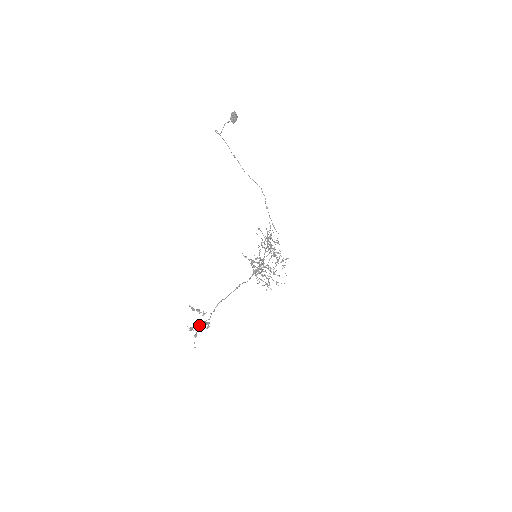
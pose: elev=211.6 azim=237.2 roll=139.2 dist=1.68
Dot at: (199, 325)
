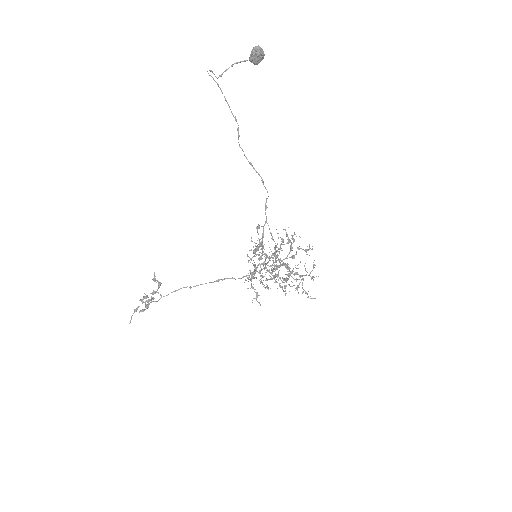
Dot at: (143, 301)
